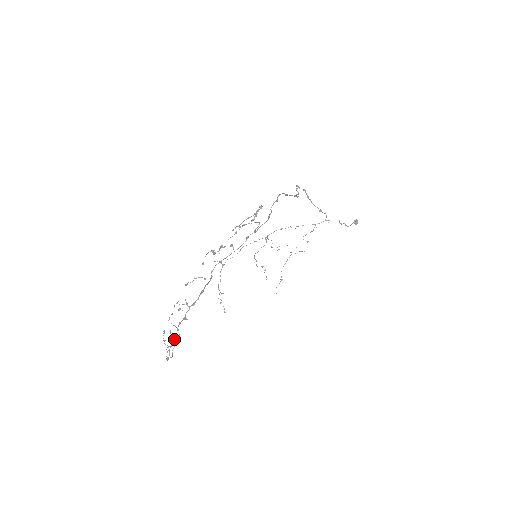
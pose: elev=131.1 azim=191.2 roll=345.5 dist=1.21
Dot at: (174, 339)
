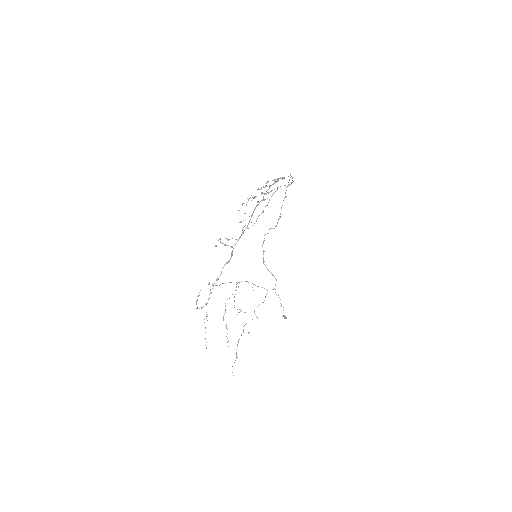
Dot at: occluded
